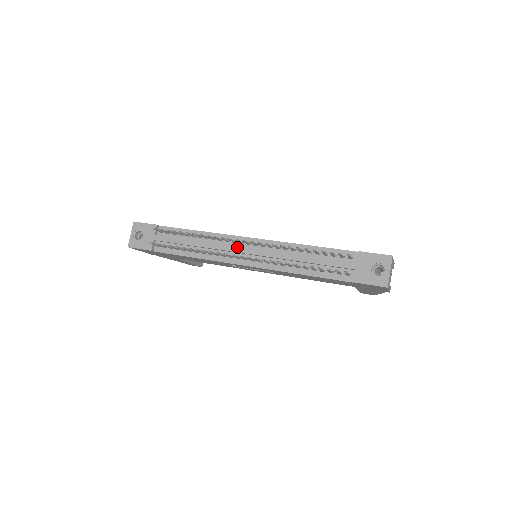
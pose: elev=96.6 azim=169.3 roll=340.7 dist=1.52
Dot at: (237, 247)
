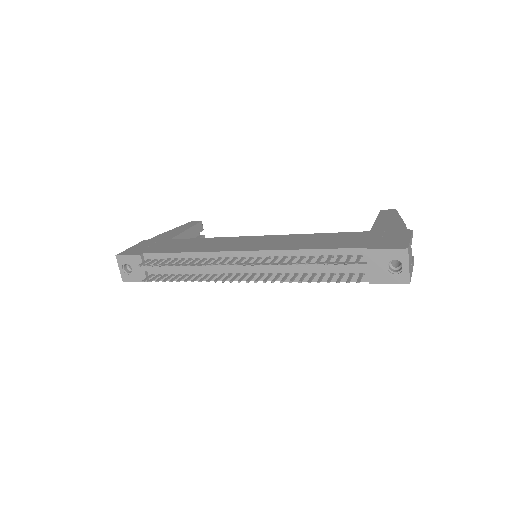
Dot at: (232, 265)
